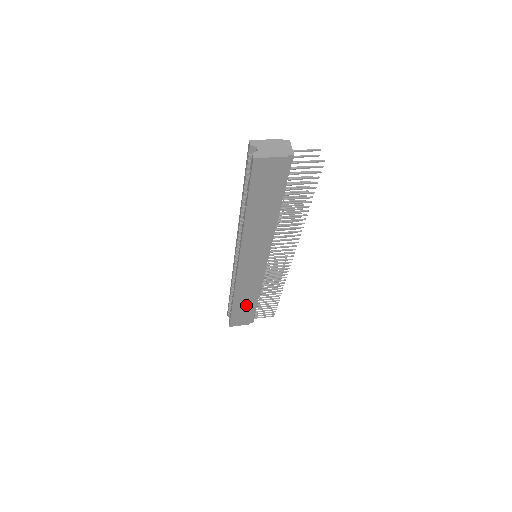
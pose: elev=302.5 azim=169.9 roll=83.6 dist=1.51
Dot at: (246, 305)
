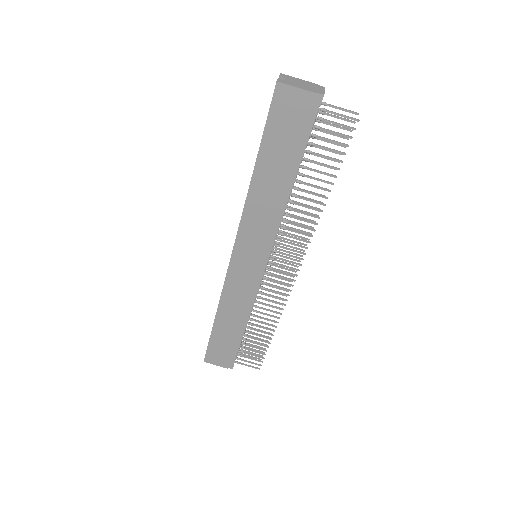
Dot at: (229, 331)
